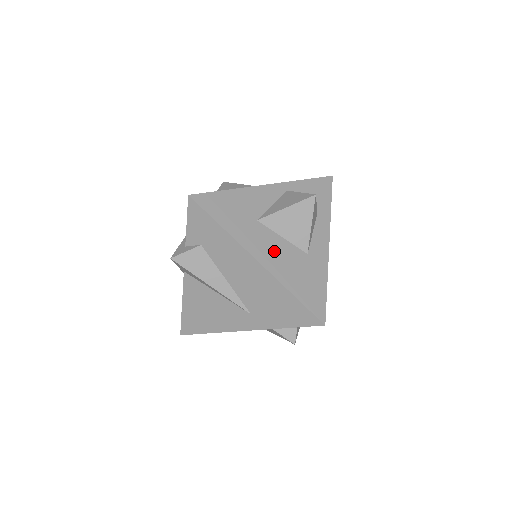
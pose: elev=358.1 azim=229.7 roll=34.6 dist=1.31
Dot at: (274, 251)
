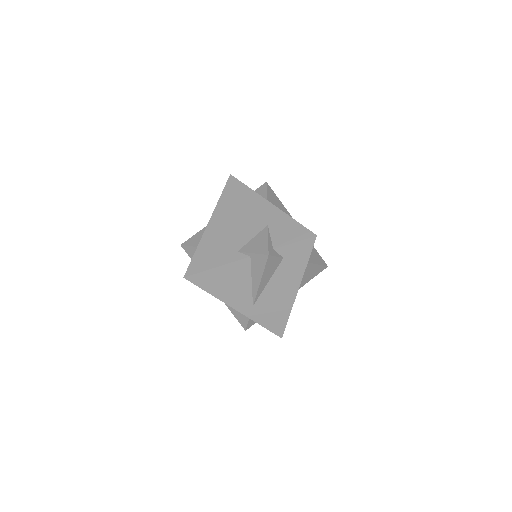
Dot at: occluded
